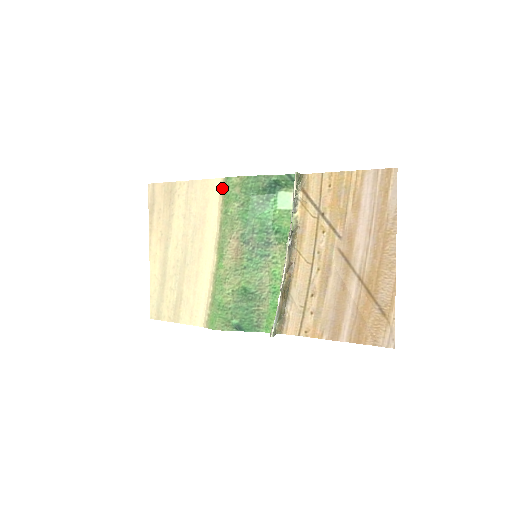
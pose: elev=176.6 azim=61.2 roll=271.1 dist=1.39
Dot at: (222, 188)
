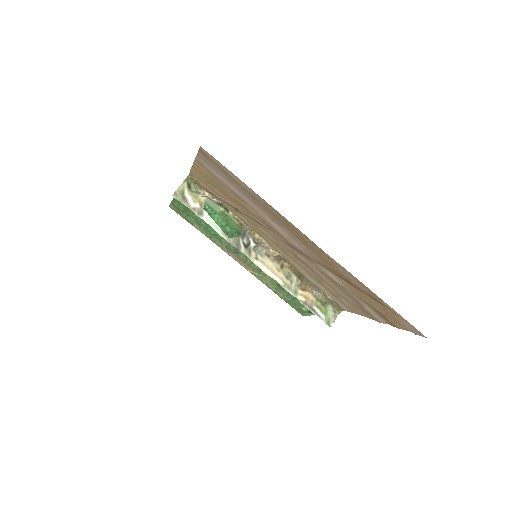
Dot at: occluded
